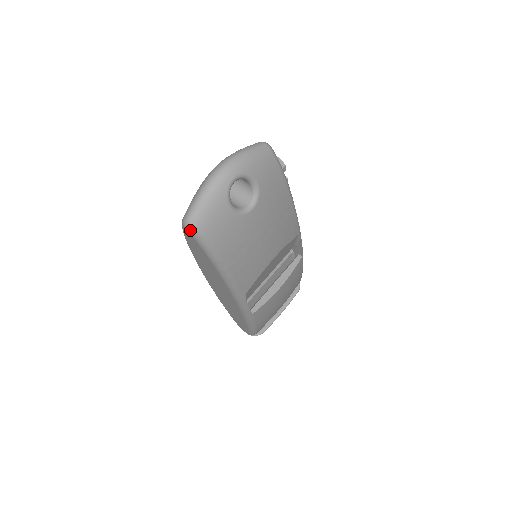
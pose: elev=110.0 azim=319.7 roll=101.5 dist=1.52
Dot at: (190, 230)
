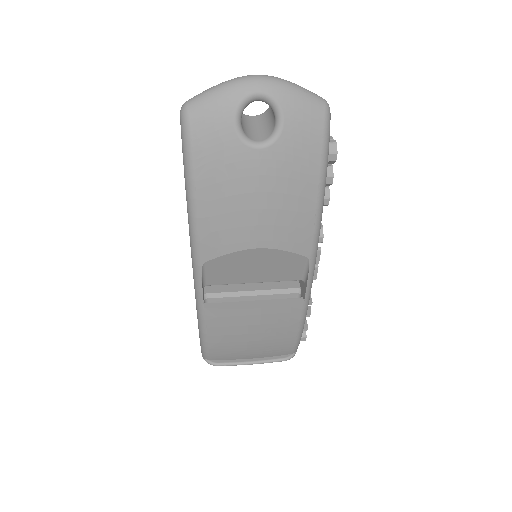
Dot at: (181, 114)
